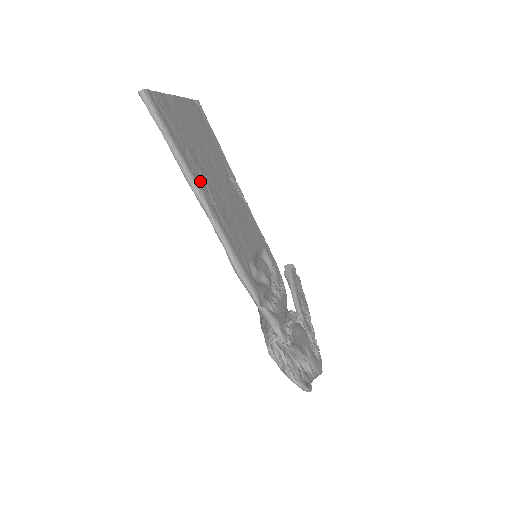
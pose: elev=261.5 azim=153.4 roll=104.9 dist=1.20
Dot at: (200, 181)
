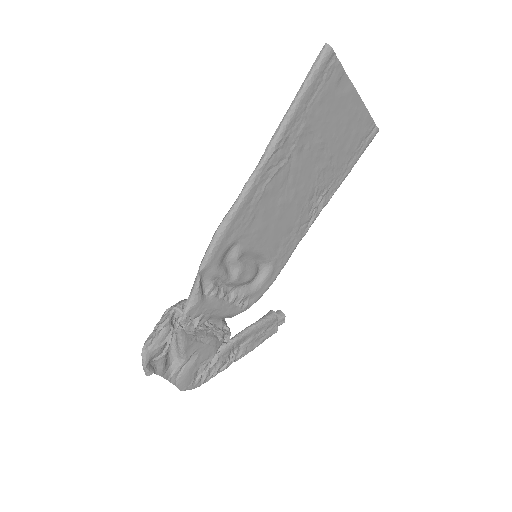
Dot at: (283, 149)
